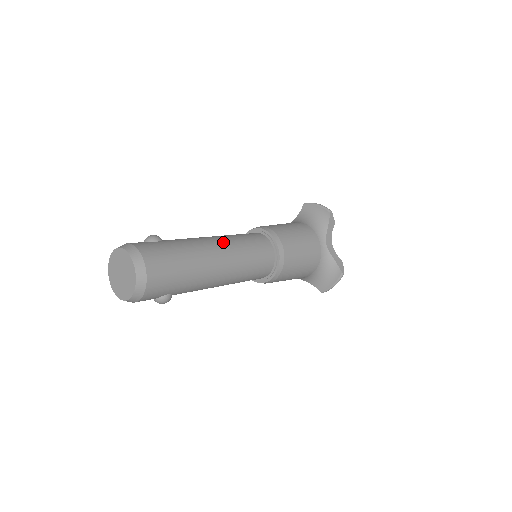
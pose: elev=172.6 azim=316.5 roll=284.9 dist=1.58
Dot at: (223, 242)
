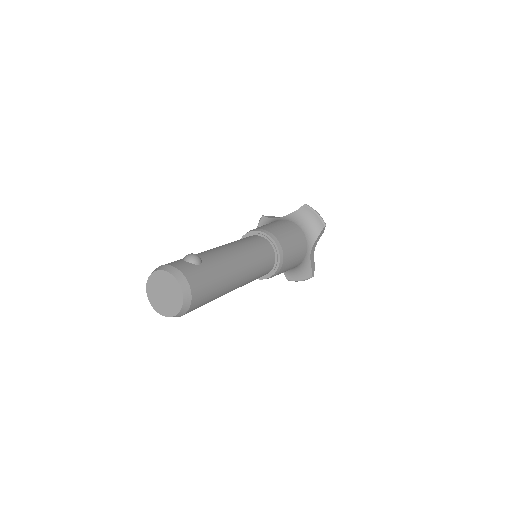
Dot at: (244, 260)
